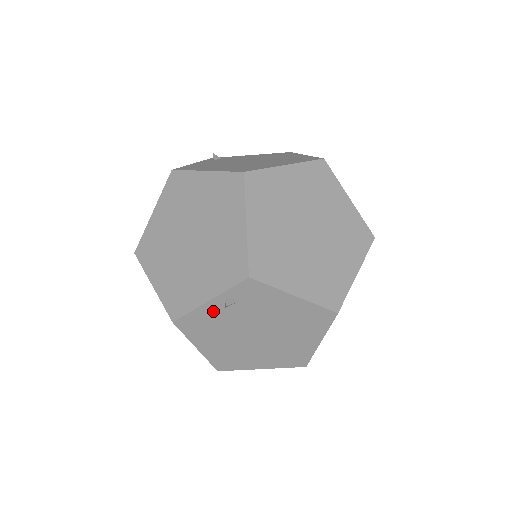
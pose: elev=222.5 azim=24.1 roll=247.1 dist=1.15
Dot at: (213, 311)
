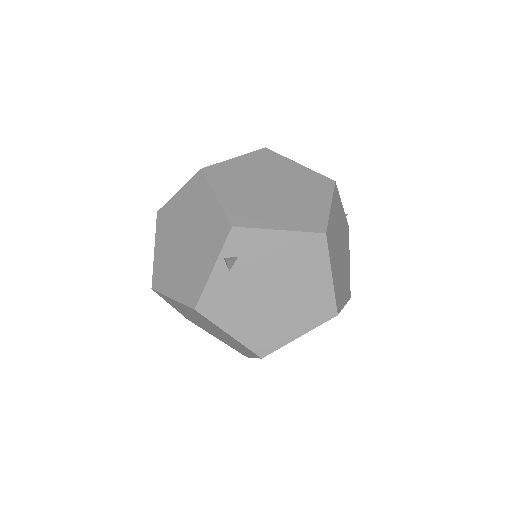
Dot at: (222, 280)
